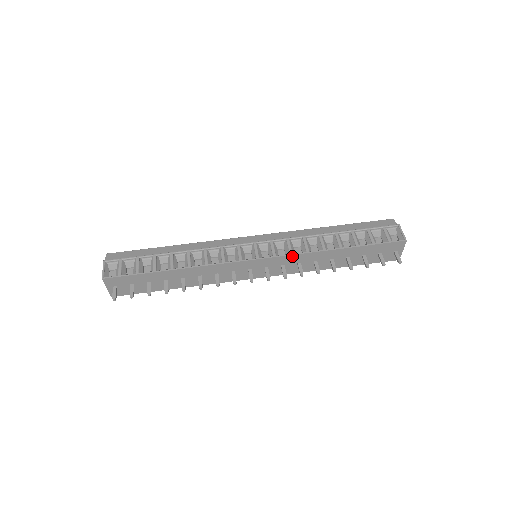
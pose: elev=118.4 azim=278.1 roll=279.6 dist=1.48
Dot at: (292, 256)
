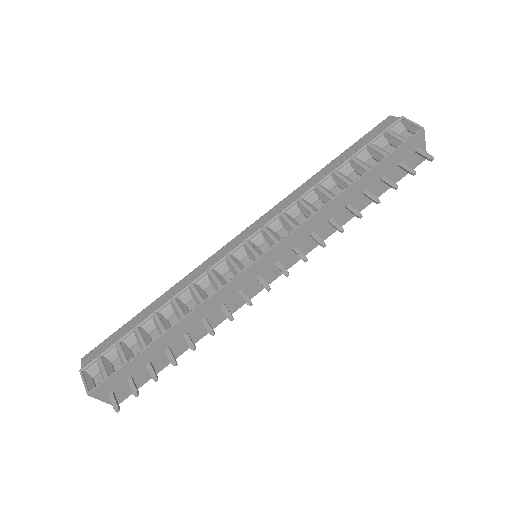
Dot at: (298, 230)
